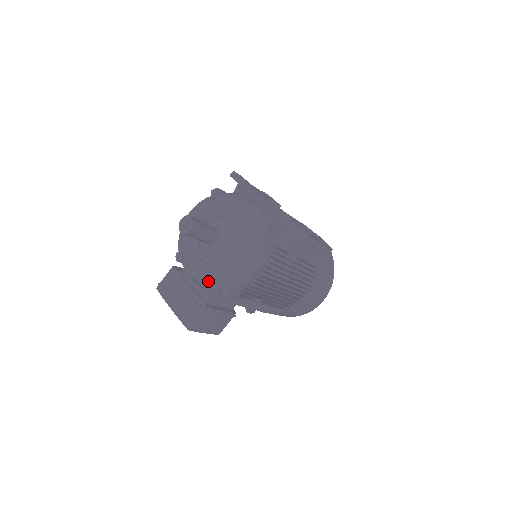
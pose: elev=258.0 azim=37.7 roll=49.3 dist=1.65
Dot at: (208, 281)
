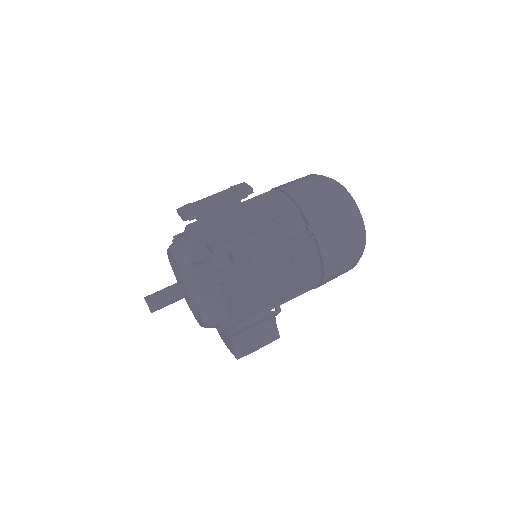
Dot at: (204, 327)
